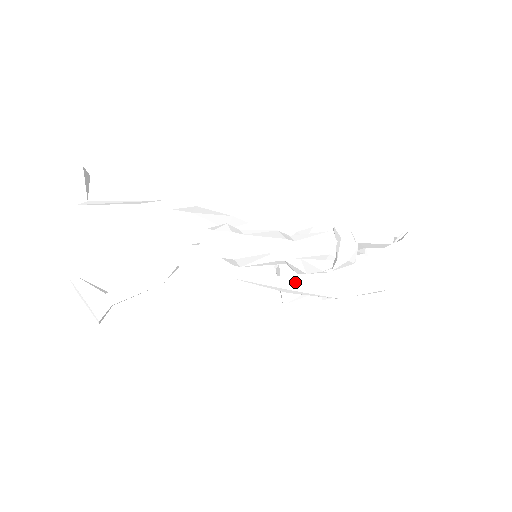
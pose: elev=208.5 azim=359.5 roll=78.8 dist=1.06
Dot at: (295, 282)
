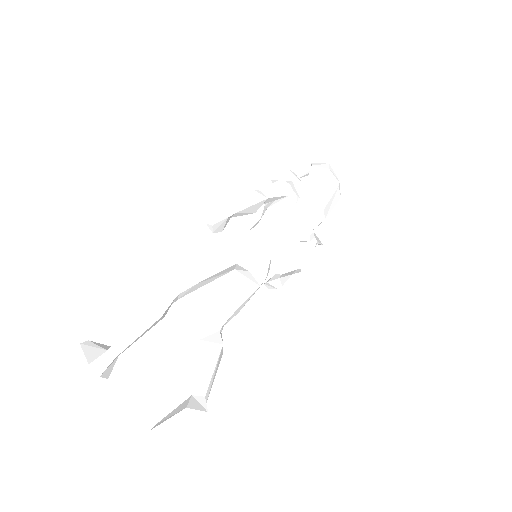
Dot at: (290, 224)
